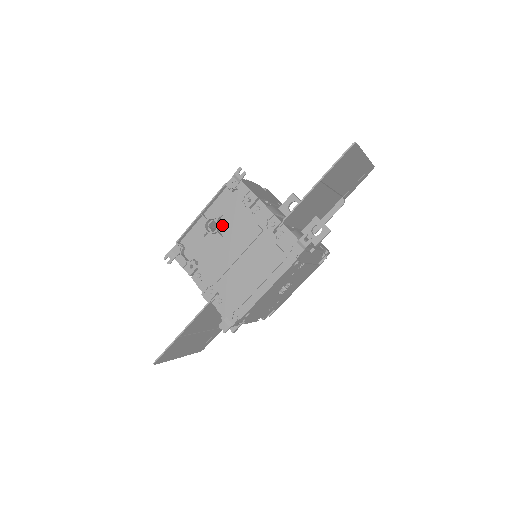
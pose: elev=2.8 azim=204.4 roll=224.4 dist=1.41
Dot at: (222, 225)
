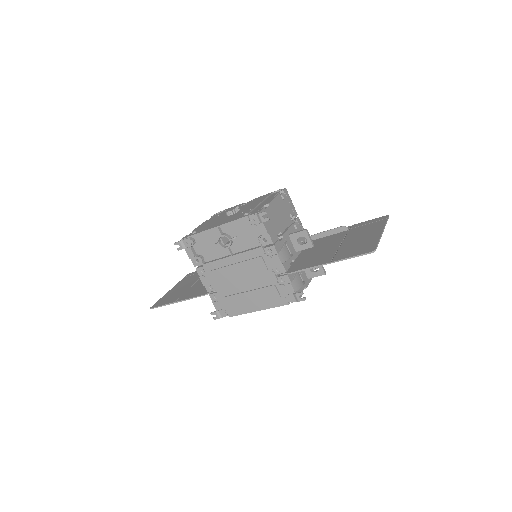
Dot at: (234, 244)
